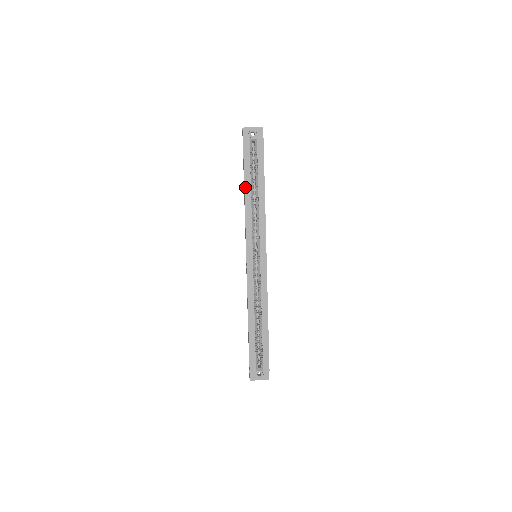
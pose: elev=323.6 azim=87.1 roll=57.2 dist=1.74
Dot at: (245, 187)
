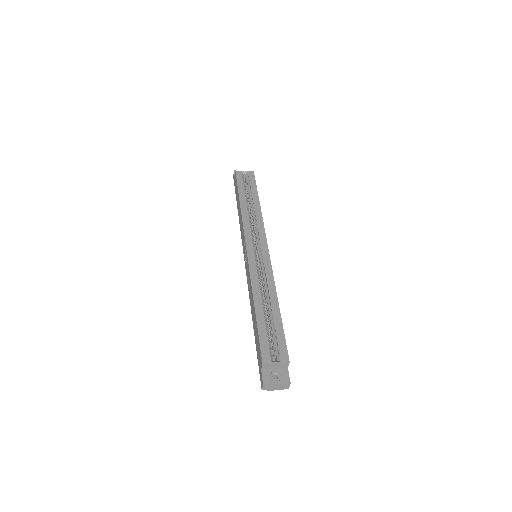
Dot at: (240, 199)
